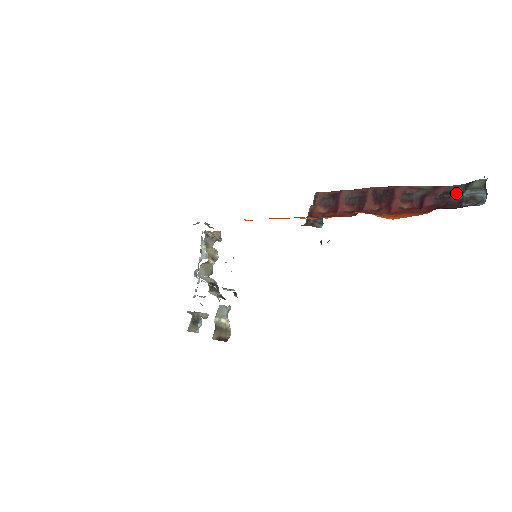
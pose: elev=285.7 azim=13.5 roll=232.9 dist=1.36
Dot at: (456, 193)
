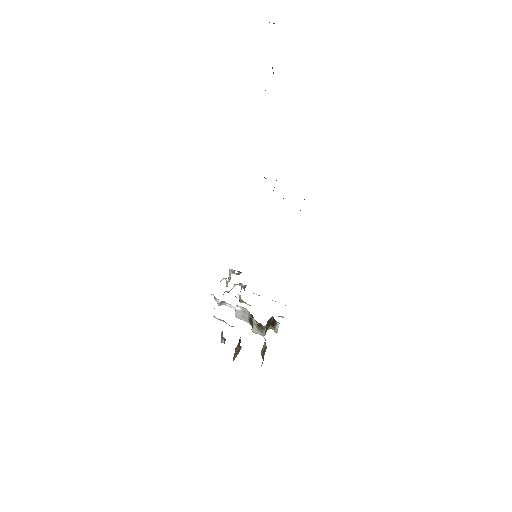
Dot at: occluded
